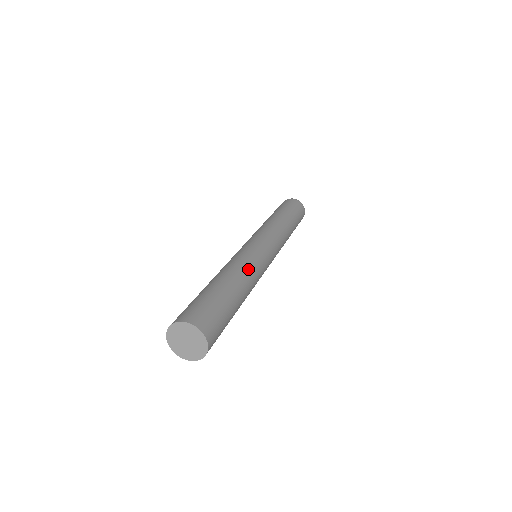
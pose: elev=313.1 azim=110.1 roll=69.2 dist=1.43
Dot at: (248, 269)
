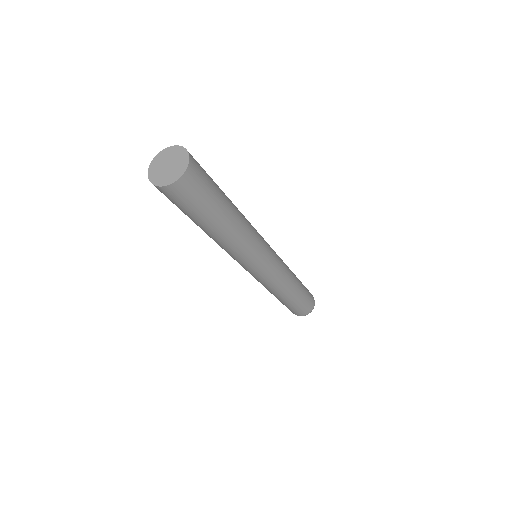
Dot at: occluded
